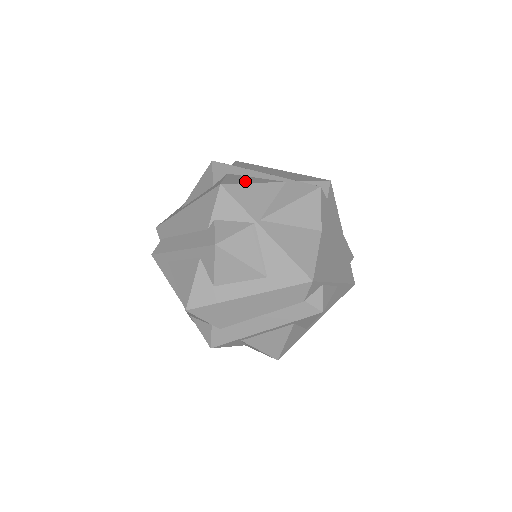
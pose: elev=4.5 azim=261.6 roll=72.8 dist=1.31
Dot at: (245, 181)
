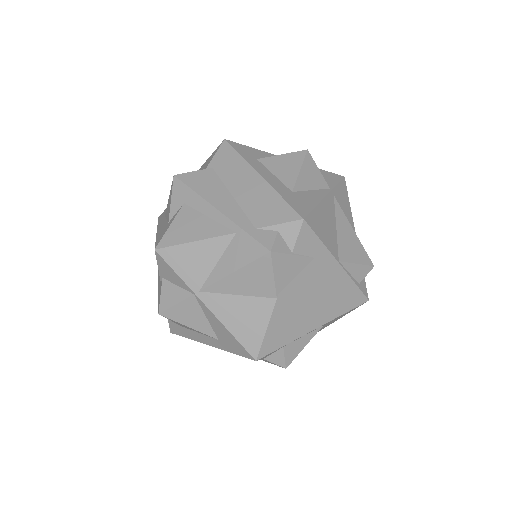
Dot at: (187, 235)
